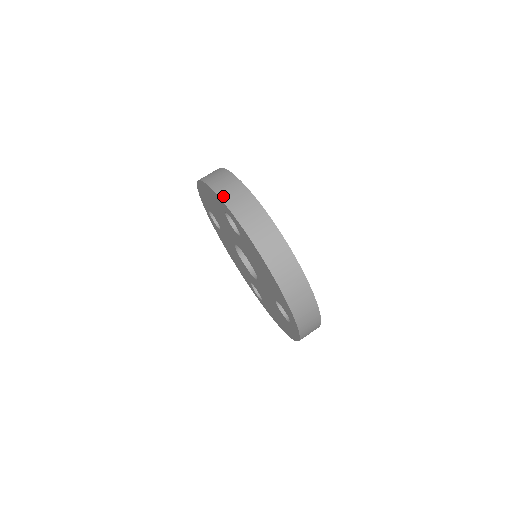
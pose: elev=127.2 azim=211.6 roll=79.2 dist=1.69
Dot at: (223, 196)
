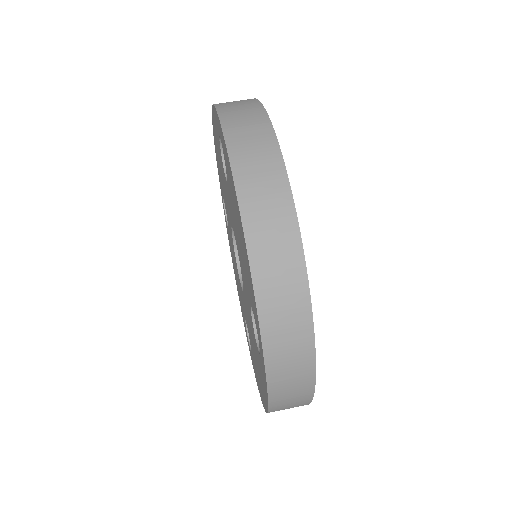
Dot at: (220, 104)
